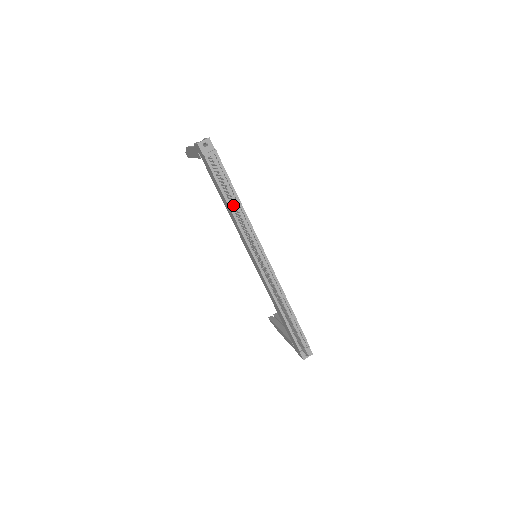
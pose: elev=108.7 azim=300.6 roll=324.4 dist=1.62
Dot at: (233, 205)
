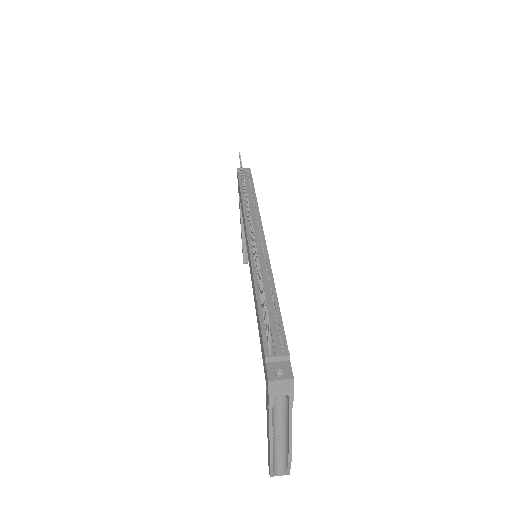
Dot at: (243, 183)
